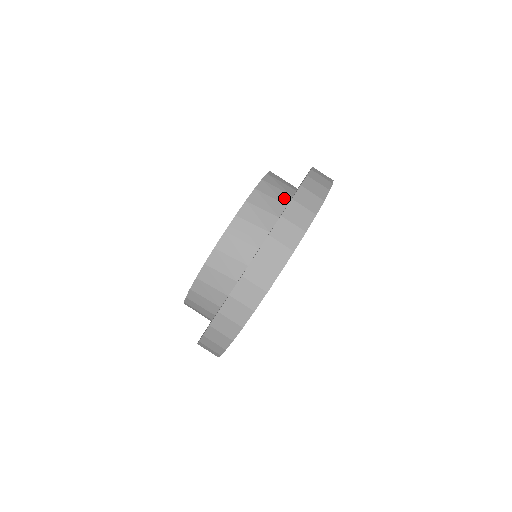
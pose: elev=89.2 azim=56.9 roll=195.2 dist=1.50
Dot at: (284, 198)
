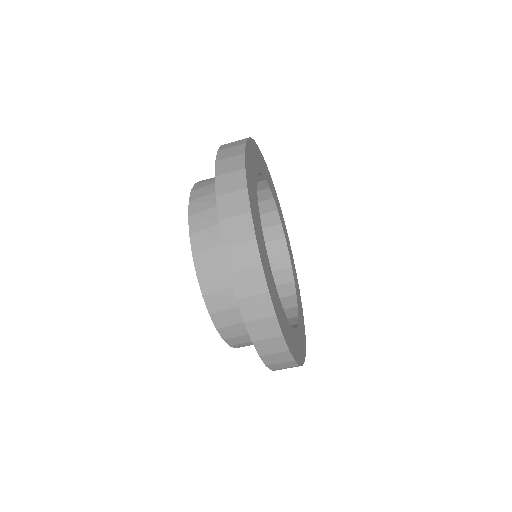
Dot at: occluded
